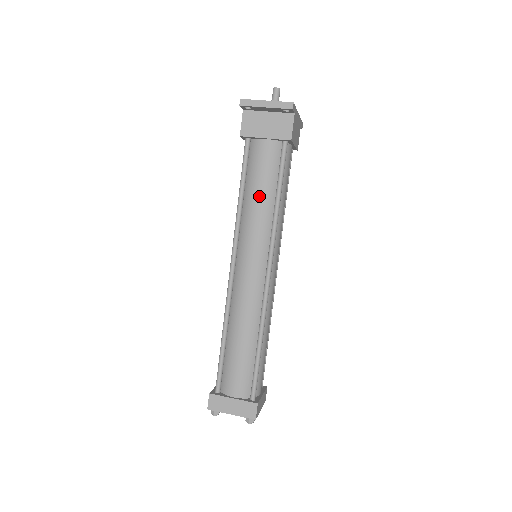
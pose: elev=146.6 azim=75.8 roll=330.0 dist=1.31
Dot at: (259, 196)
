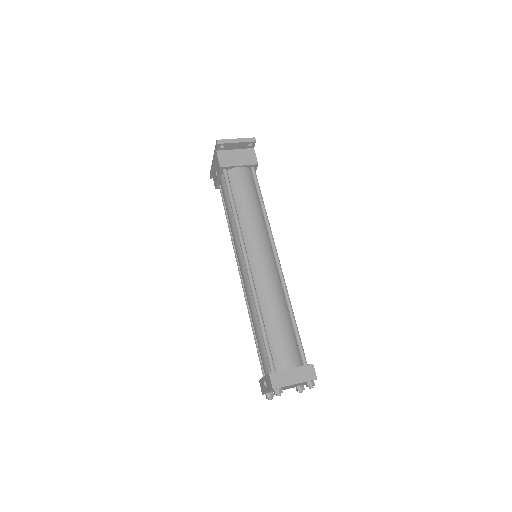
Dot at: (249, 204)
